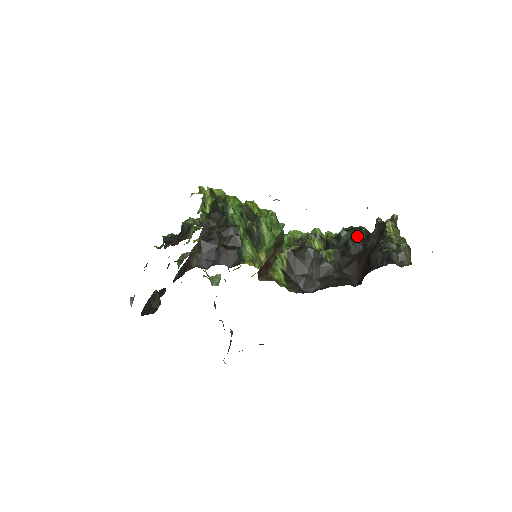
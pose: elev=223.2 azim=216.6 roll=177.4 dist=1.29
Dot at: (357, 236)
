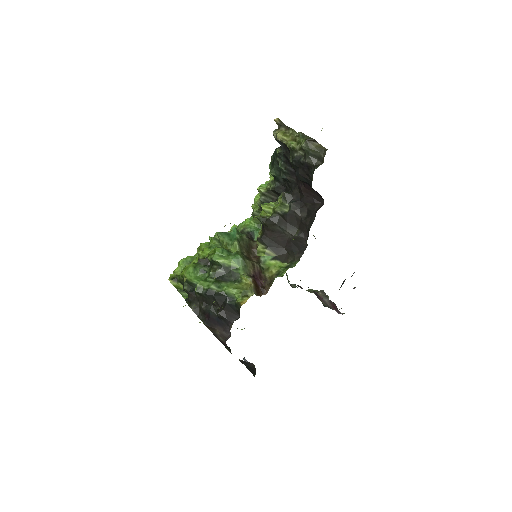
Dot at: (280, 165)
